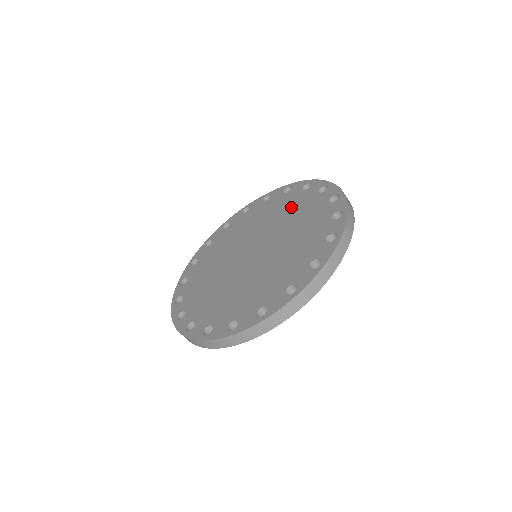
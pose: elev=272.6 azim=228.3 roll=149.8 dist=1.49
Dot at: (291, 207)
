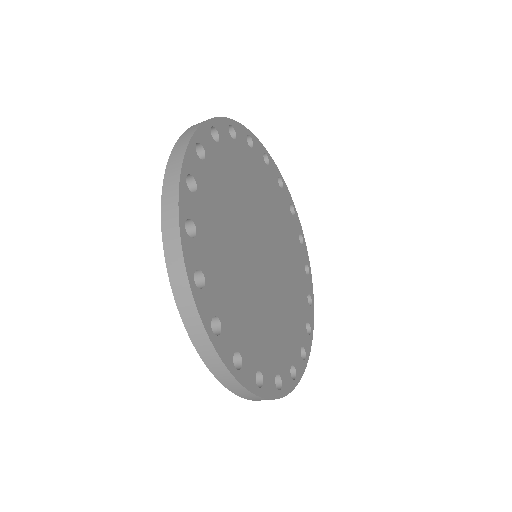
Dot at: occluded
